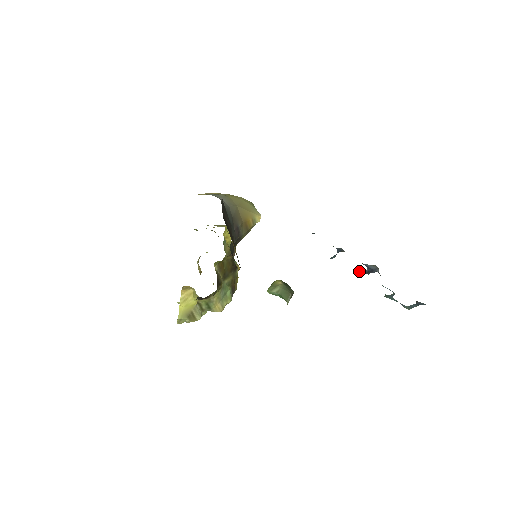
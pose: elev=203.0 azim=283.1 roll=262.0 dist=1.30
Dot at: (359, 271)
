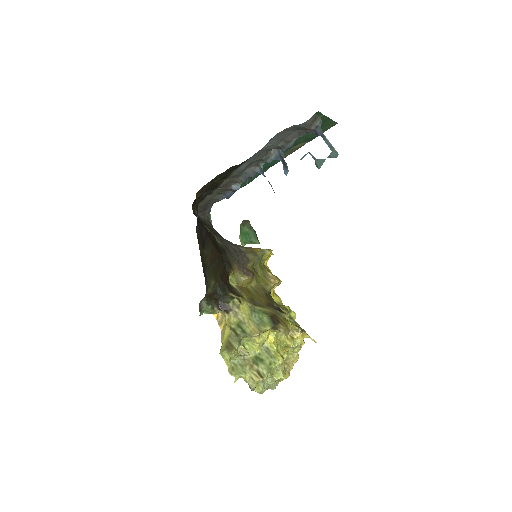
Dot at: (284, 171)
